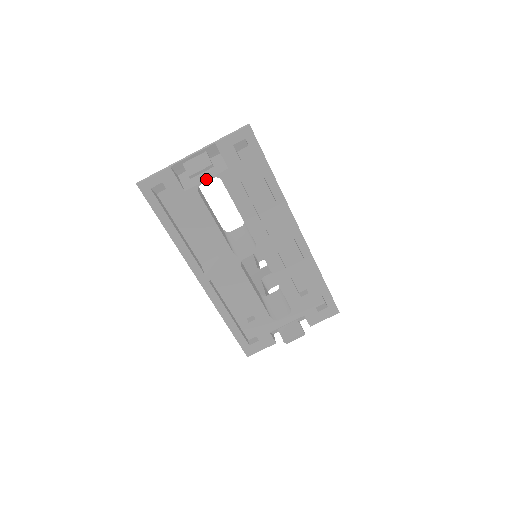
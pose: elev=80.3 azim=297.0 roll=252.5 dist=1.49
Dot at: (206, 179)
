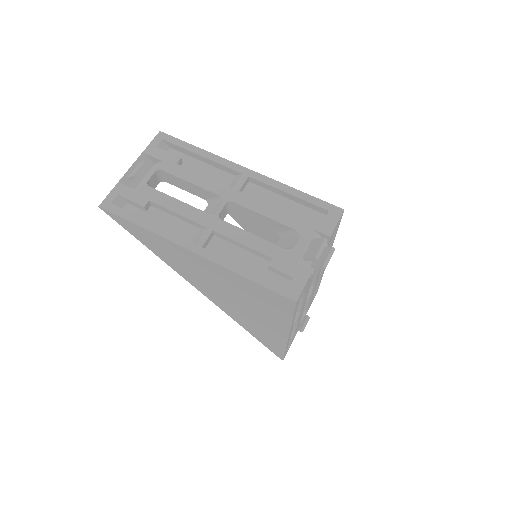
Dot at: (150, 176)
